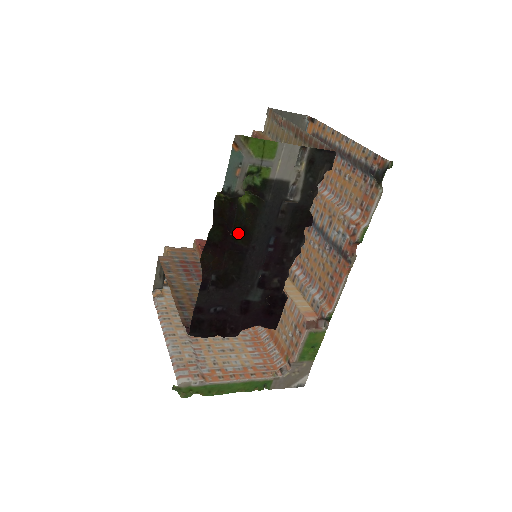
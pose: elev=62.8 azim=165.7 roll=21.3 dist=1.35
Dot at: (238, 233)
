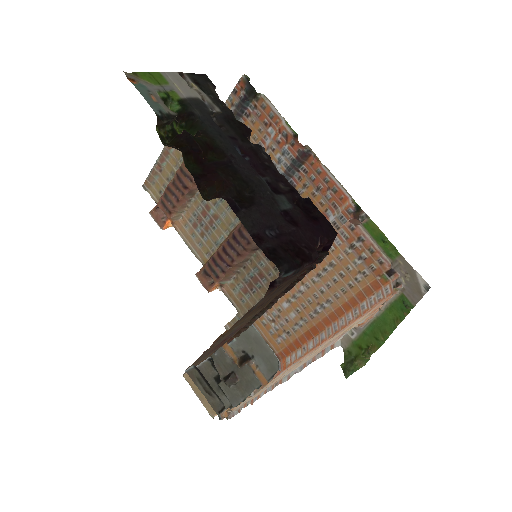
Dot at: (208, 154)
